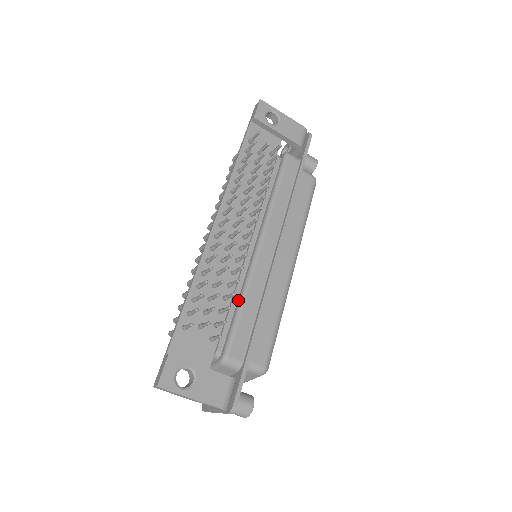
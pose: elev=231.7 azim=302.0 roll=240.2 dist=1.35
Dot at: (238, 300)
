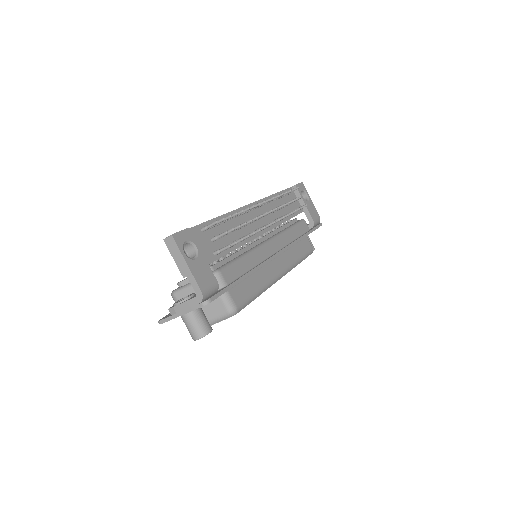
Dot at: (241, 254)
